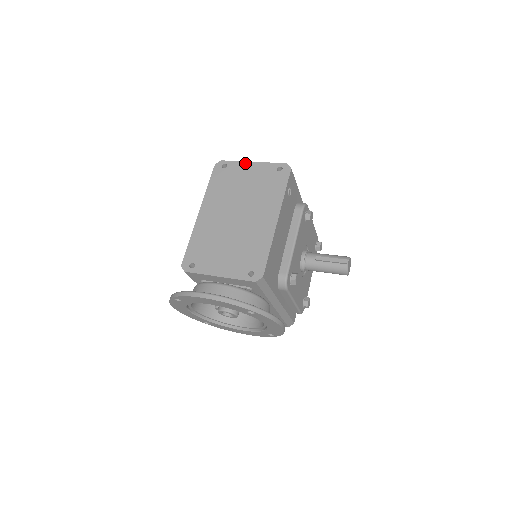
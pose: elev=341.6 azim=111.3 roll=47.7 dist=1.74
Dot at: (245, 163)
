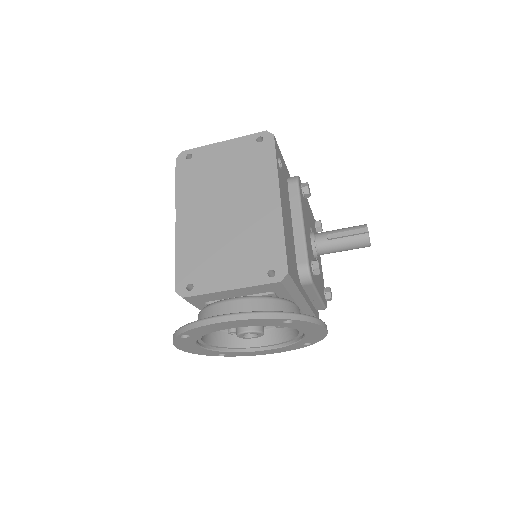
Dot at: (214, 145)
